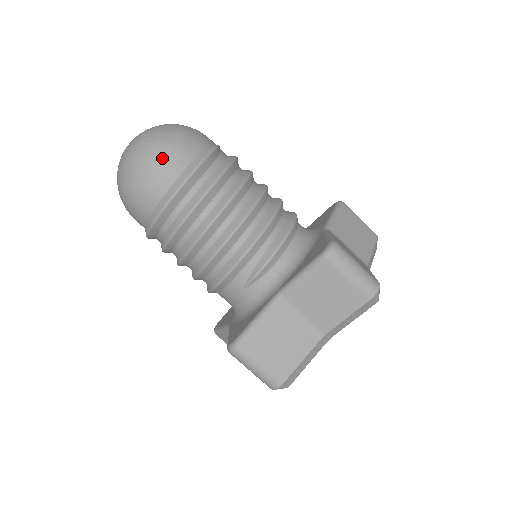
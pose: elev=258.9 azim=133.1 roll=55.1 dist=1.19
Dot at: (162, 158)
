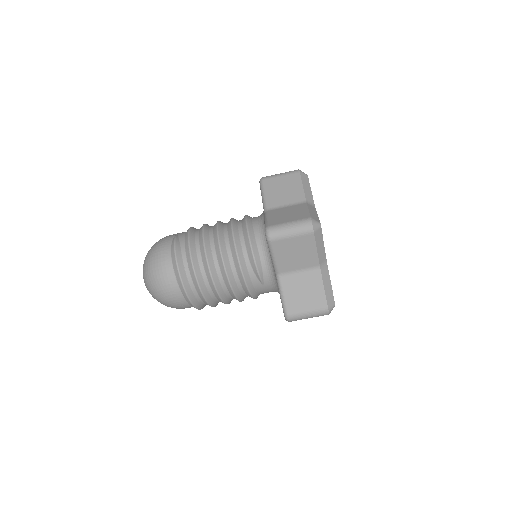
Dot at: (161, 279)
